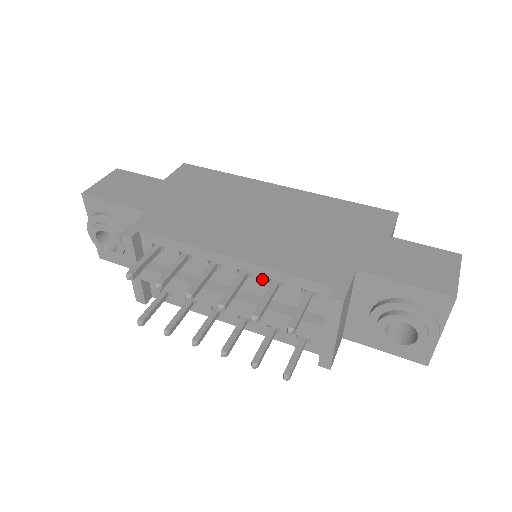
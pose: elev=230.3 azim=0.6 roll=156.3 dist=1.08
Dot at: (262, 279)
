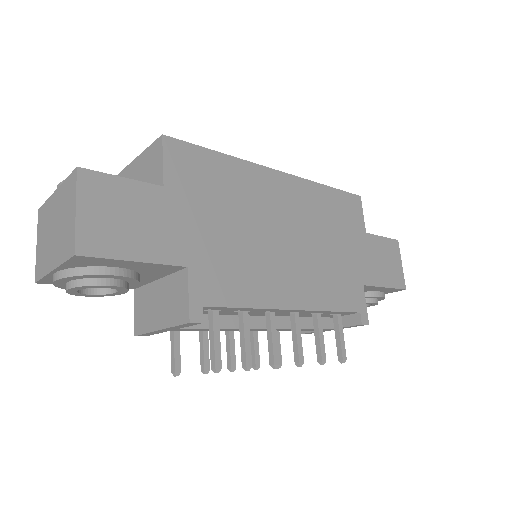
Dot at: (307, 313)
